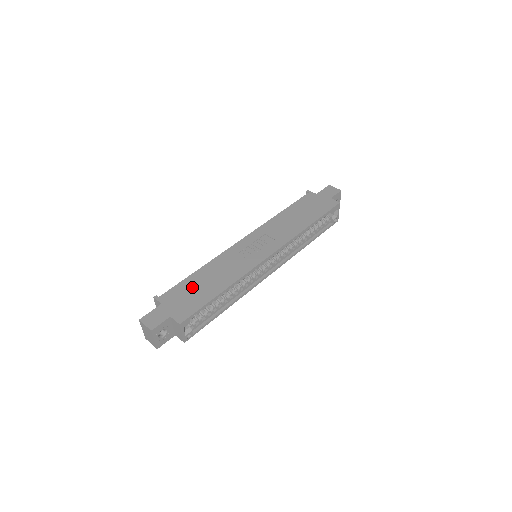
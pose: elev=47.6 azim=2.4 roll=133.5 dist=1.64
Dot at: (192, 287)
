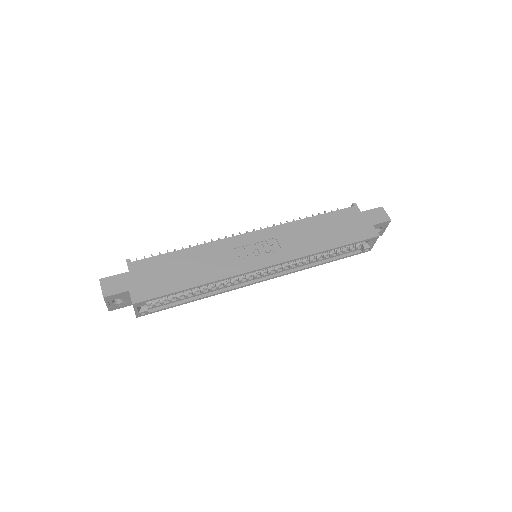
Dot at: (168, 267)
